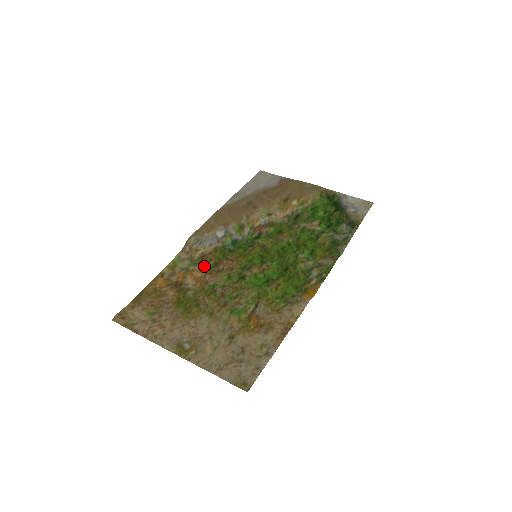
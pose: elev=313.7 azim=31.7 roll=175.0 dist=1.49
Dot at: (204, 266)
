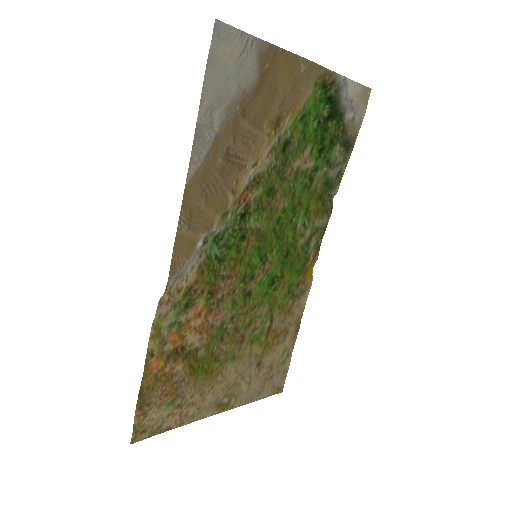
Dot at: (198, 306)
